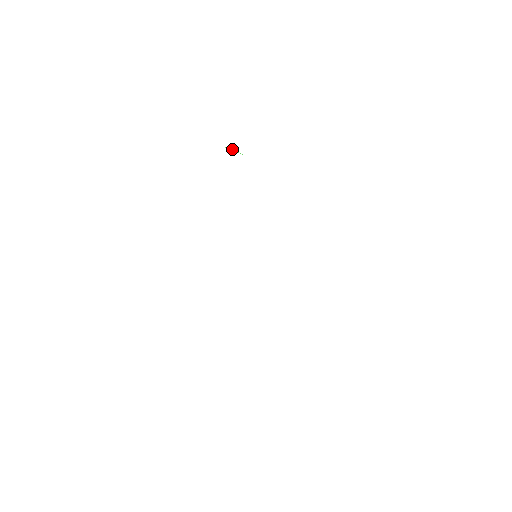
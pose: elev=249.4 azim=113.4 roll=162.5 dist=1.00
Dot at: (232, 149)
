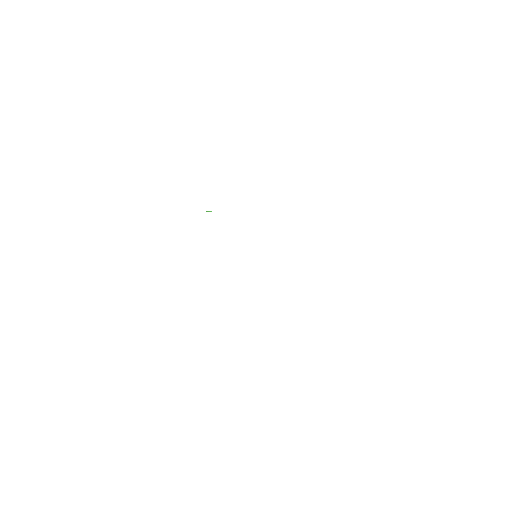
Dot at: occluded
